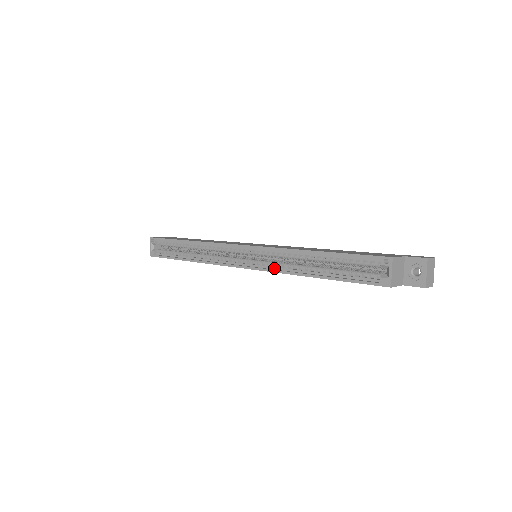
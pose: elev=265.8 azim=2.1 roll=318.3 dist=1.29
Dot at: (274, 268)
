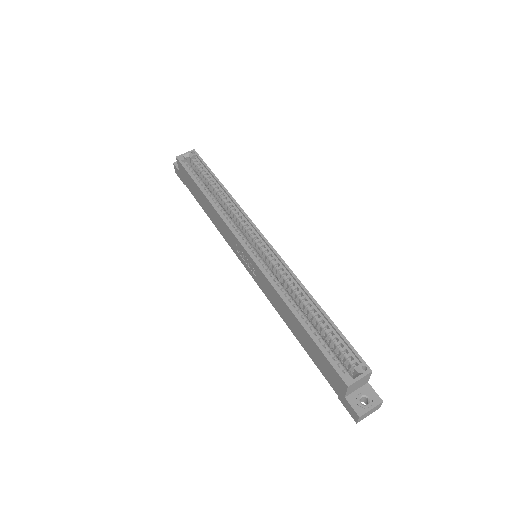
Dot at: (270, 277)
